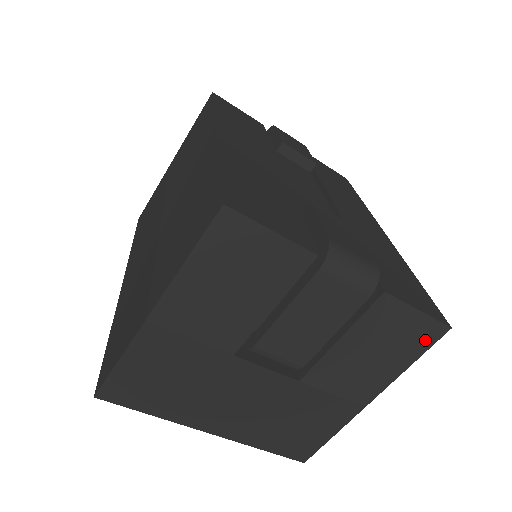
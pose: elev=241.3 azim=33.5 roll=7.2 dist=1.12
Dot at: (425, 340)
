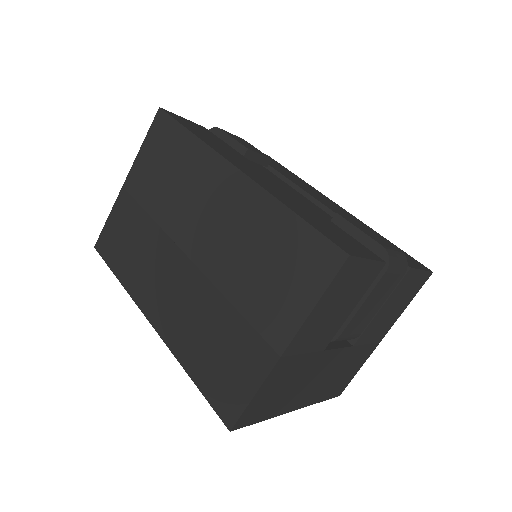
Dot at: (420, 286)
